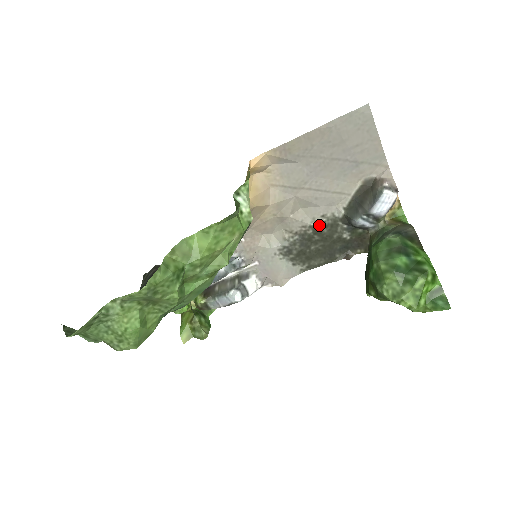
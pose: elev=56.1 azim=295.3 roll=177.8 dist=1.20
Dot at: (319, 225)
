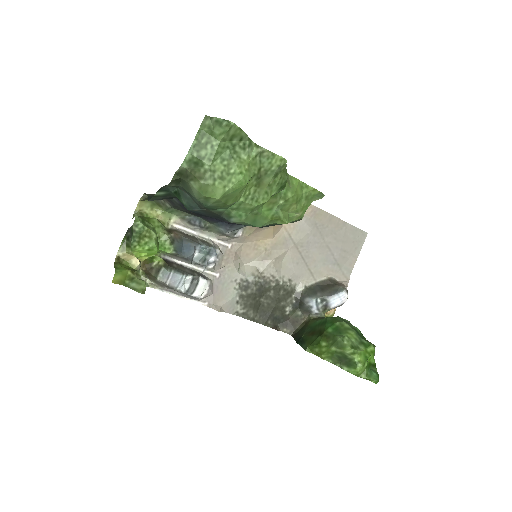
Dot at: (282, 284)
